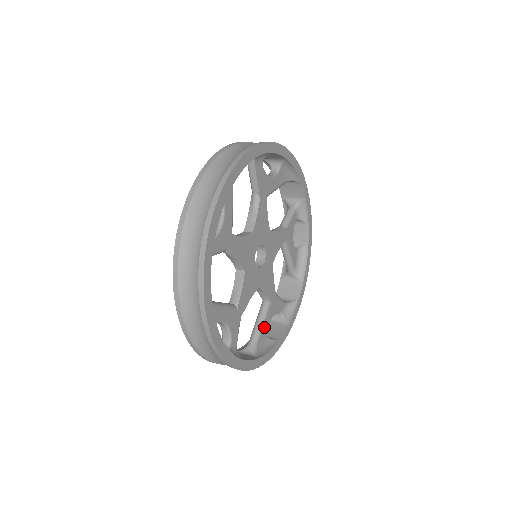
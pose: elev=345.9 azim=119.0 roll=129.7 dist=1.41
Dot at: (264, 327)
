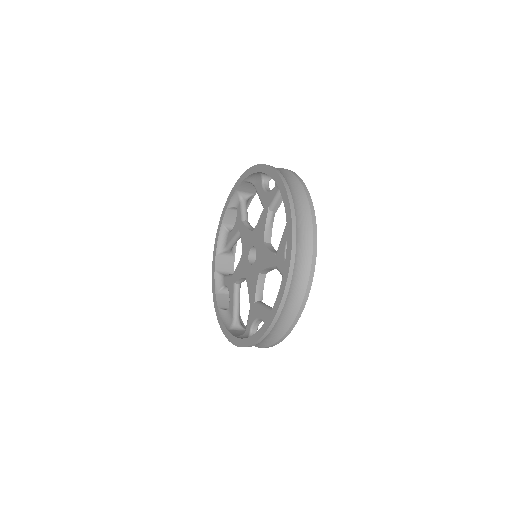
Dot at: occluded
